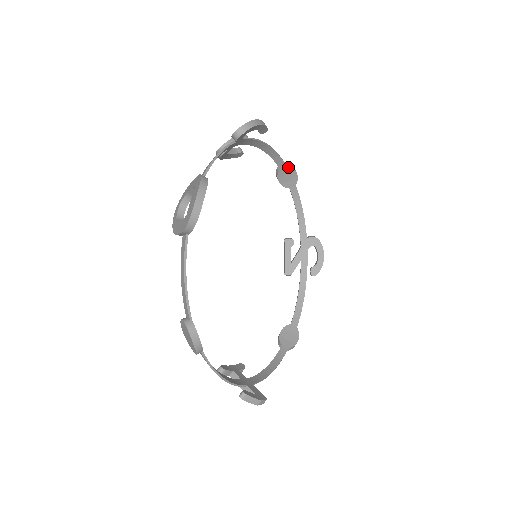
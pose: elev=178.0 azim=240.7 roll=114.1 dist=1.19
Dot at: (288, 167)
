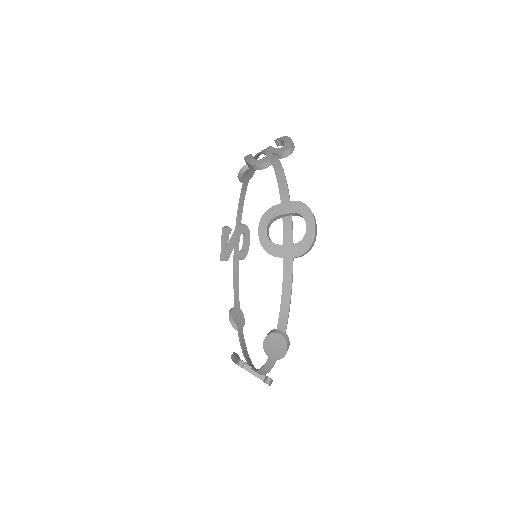
Dot at: occluded
